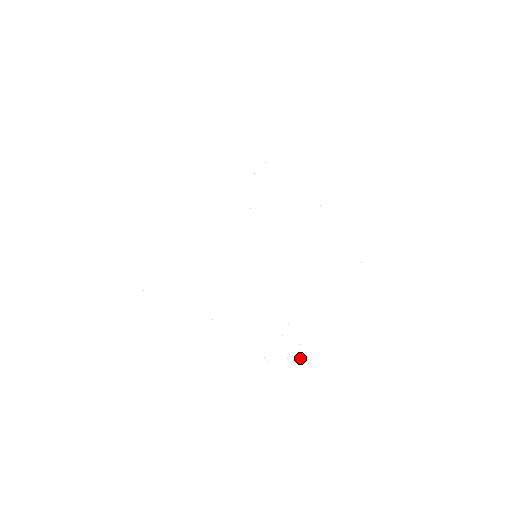
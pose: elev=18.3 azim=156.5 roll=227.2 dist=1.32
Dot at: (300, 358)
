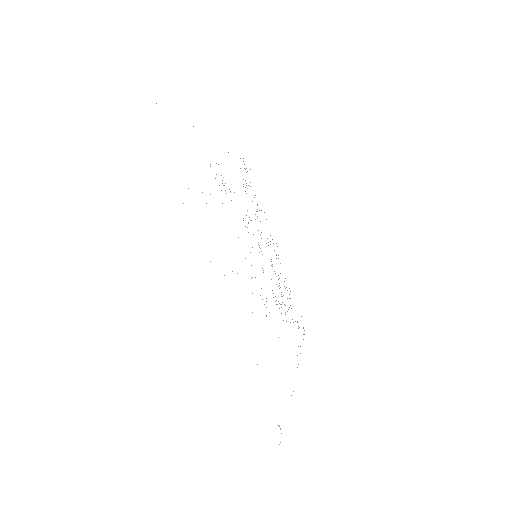
Dot at: occluded
